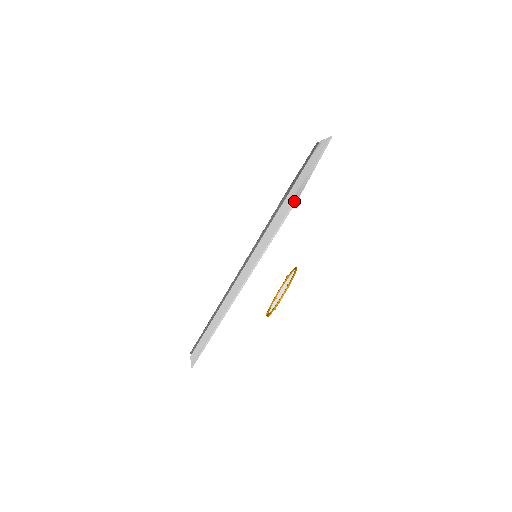
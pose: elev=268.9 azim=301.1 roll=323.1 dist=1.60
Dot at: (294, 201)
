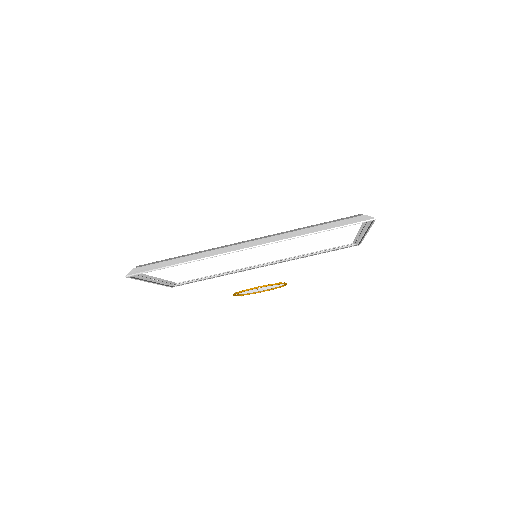
Dot at: (371, 219)
